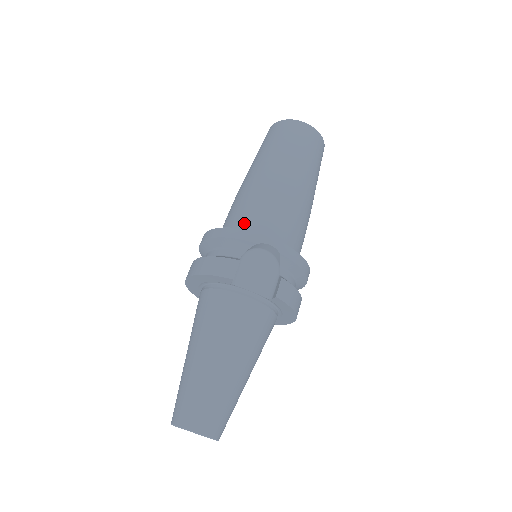
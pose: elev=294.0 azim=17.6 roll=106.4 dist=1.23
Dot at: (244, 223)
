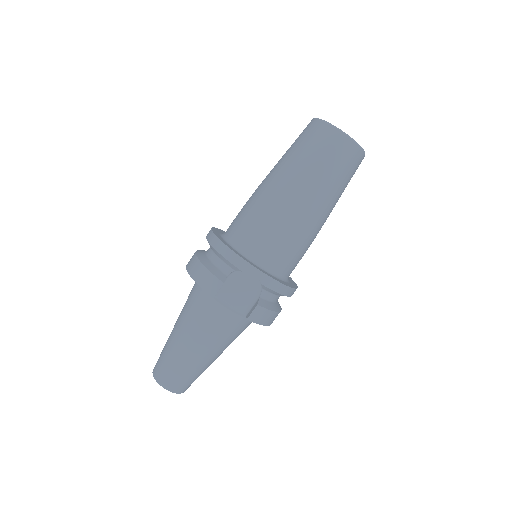
Dot at: (244, 238)
